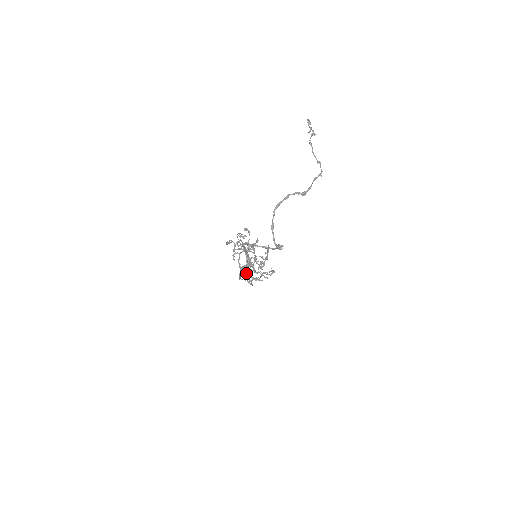
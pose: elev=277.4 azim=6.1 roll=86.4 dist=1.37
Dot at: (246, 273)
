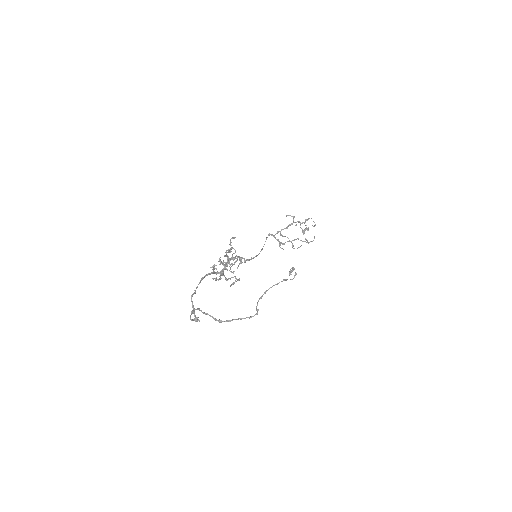
Dot at: occluded
